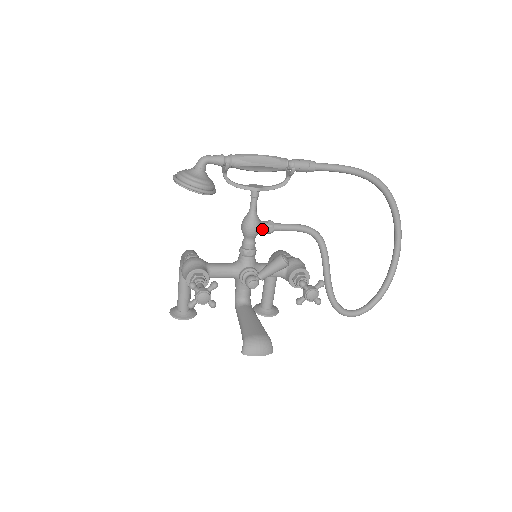
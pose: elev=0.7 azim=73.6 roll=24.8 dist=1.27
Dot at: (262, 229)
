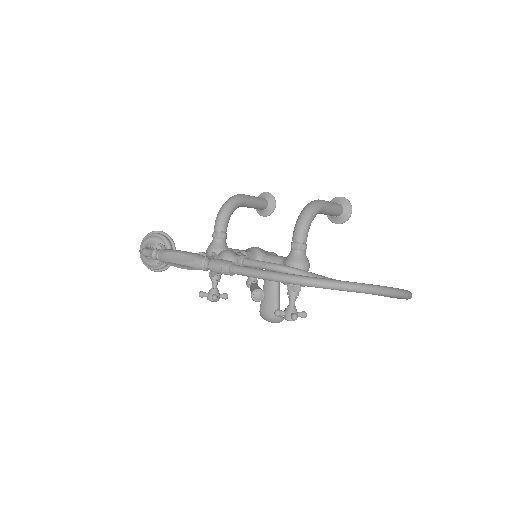
Dot at: occluded
